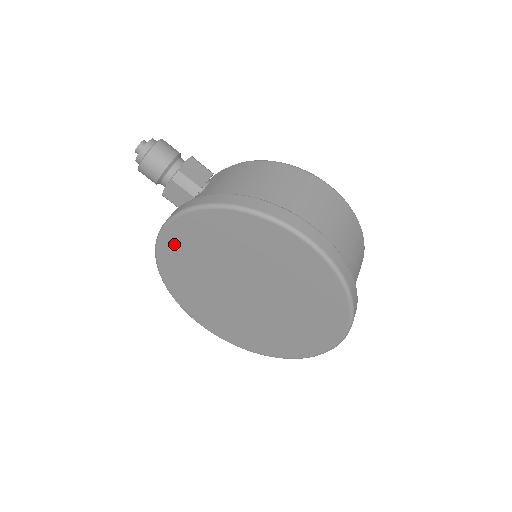
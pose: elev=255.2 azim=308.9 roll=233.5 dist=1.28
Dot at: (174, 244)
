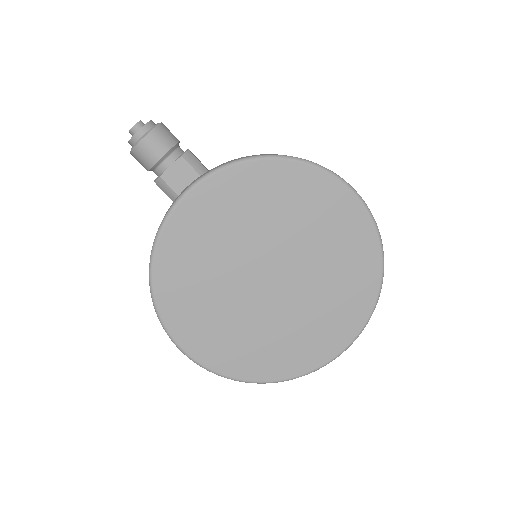
Dot at: (195, 213)
